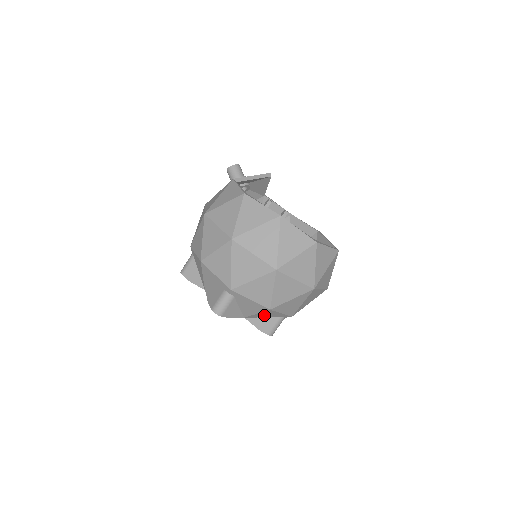
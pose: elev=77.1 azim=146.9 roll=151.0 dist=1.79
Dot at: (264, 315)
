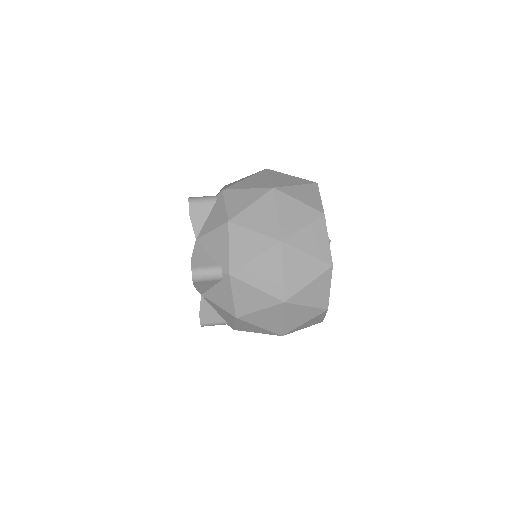
Dot at: (213, 244)
